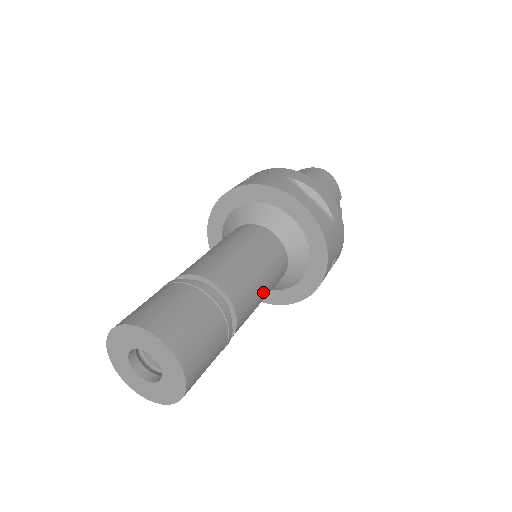
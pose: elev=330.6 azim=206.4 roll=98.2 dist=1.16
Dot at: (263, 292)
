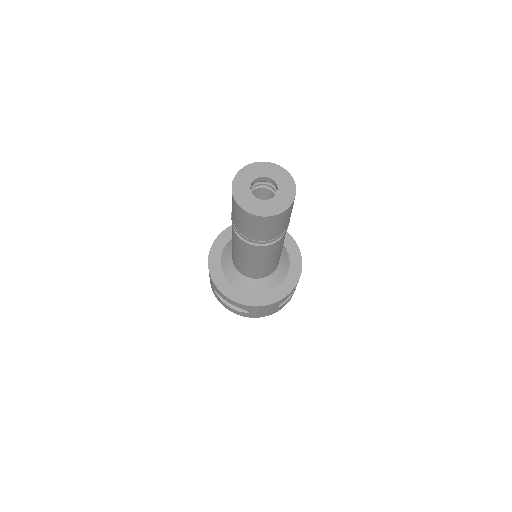
Dot at: occluded
